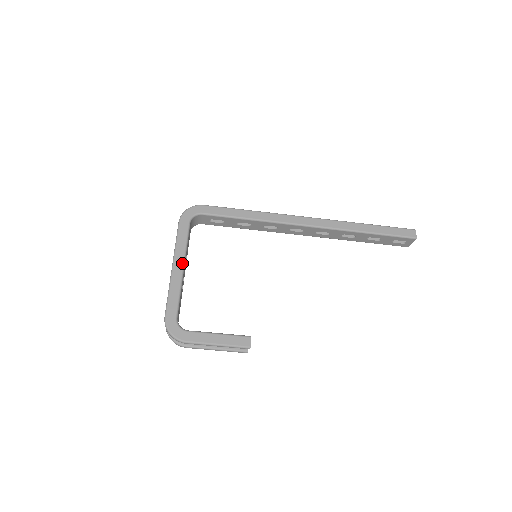
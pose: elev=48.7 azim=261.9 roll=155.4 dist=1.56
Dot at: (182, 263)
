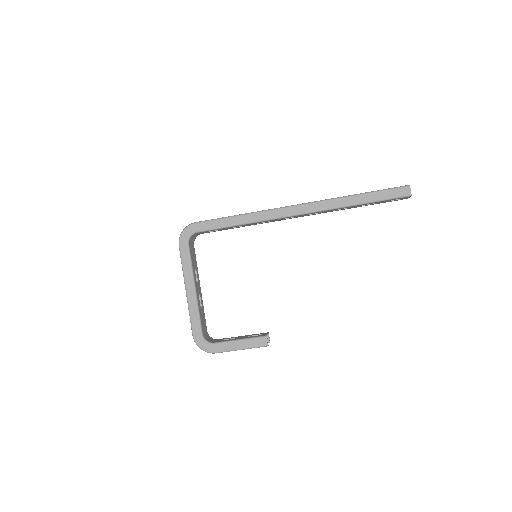
Dot at: (193, 286)
